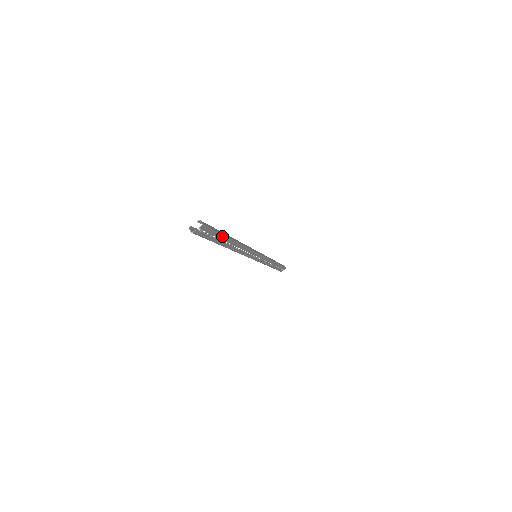
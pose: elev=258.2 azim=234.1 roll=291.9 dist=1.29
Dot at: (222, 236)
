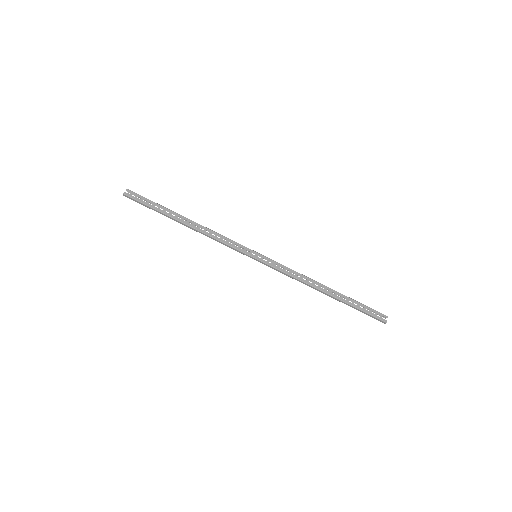
Dot at: (160, 206)
